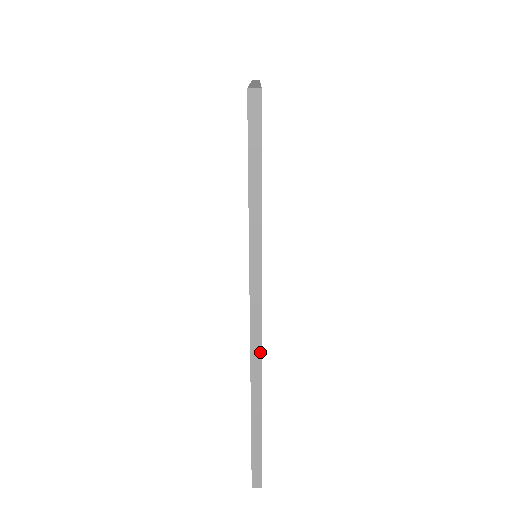
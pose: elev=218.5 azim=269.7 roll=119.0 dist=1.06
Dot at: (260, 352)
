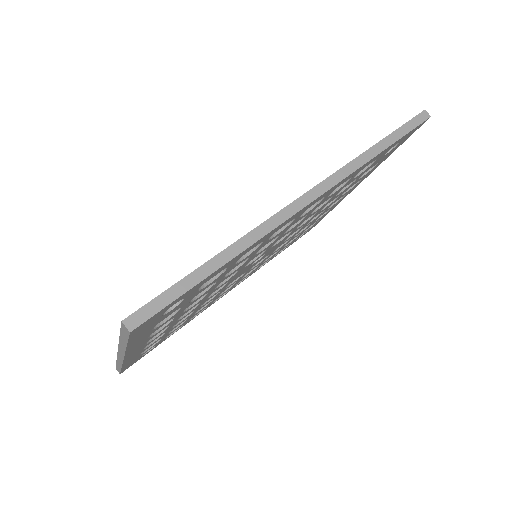
Dot at: (291, 215)
